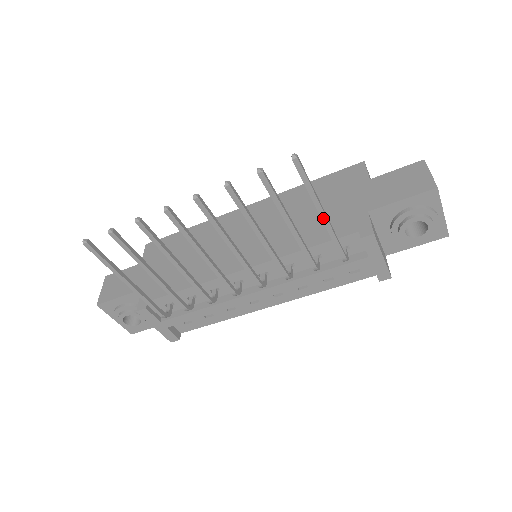
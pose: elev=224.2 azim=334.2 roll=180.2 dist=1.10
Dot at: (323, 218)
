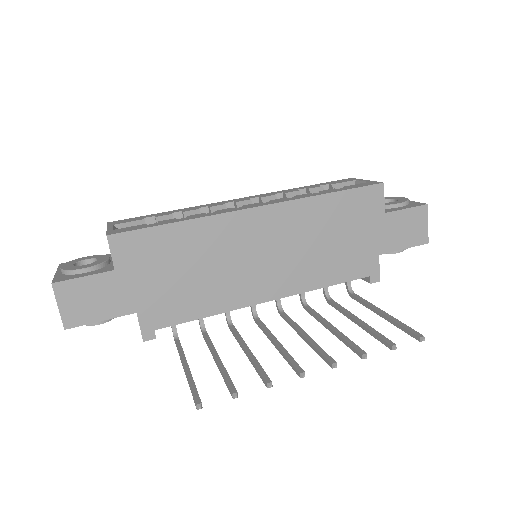
Dot at: (380, 315)
